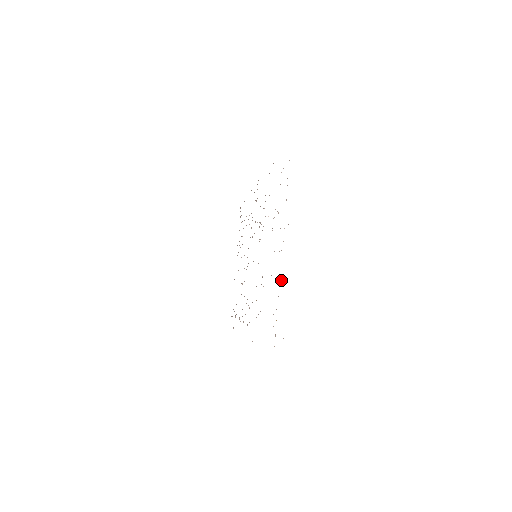
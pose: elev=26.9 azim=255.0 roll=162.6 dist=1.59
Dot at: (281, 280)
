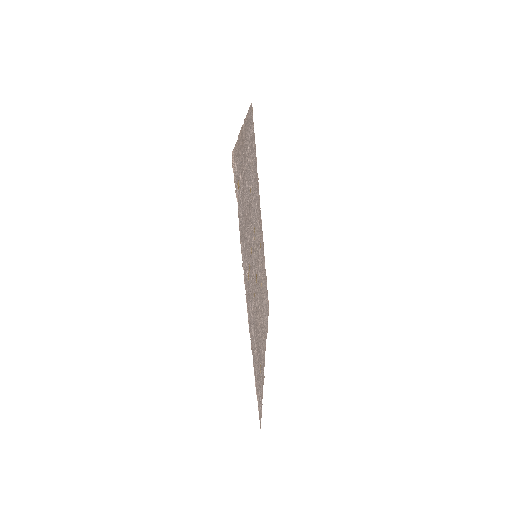
Dot at: (241, 158)
